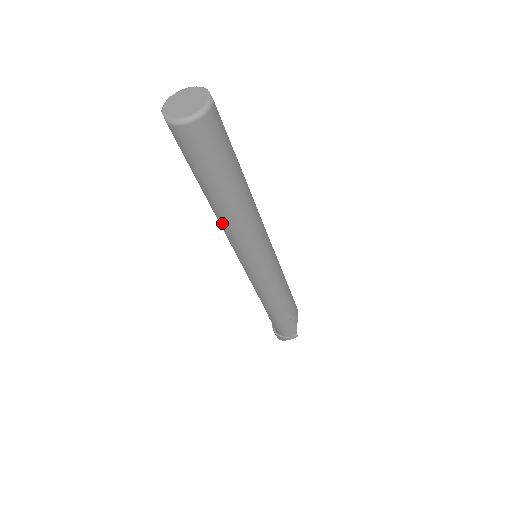
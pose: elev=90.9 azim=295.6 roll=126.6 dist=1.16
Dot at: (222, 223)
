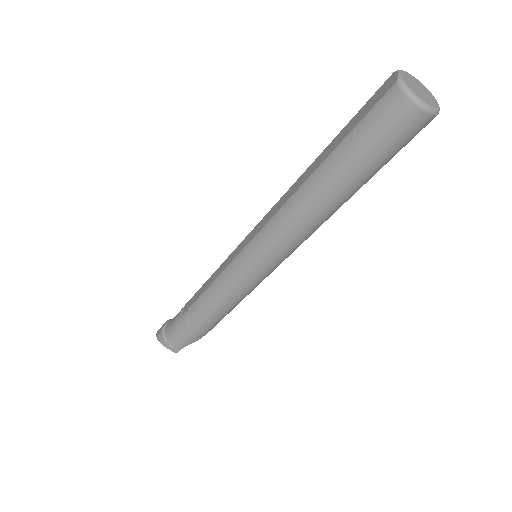
Dot at: (293, 200)
